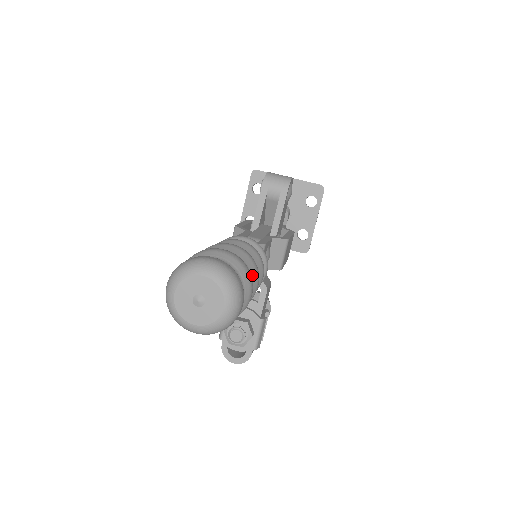
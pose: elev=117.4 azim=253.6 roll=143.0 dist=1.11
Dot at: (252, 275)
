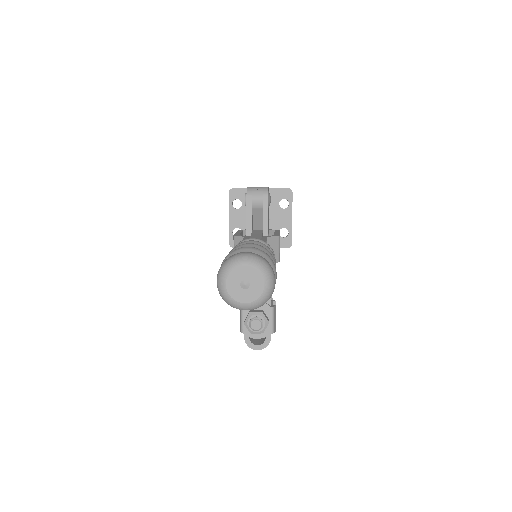
Dot at: occluded
